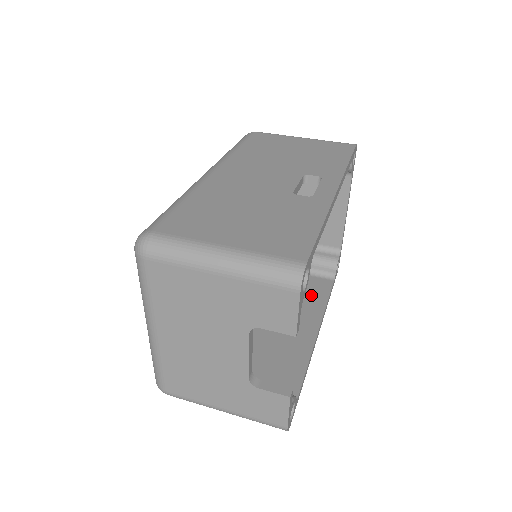
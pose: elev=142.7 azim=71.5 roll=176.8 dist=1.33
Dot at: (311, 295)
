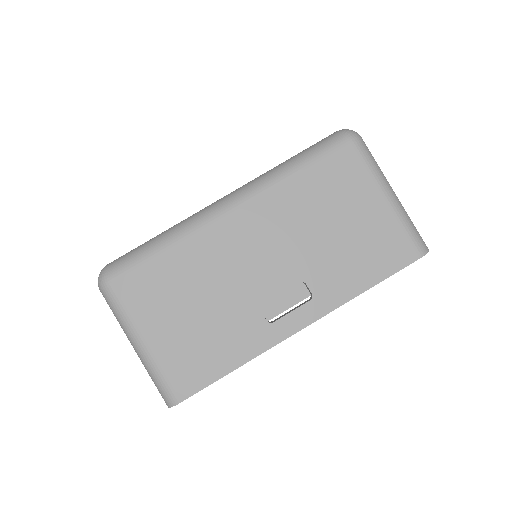
Dot at: occluded
